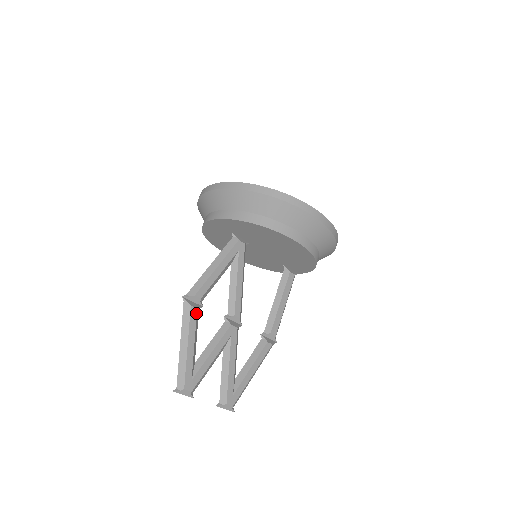
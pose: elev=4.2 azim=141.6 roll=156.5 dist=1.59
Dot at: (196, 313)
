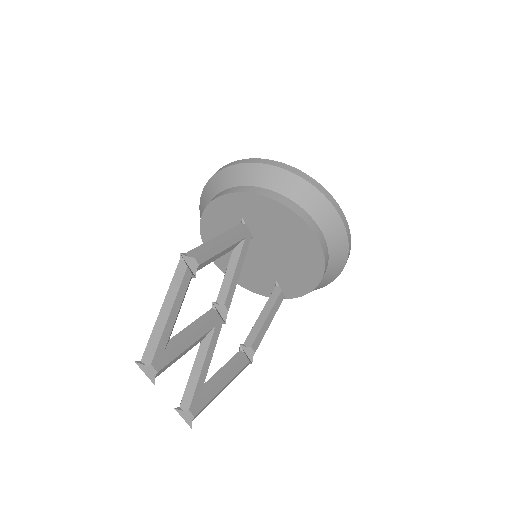
Dot at: (190, 278)
